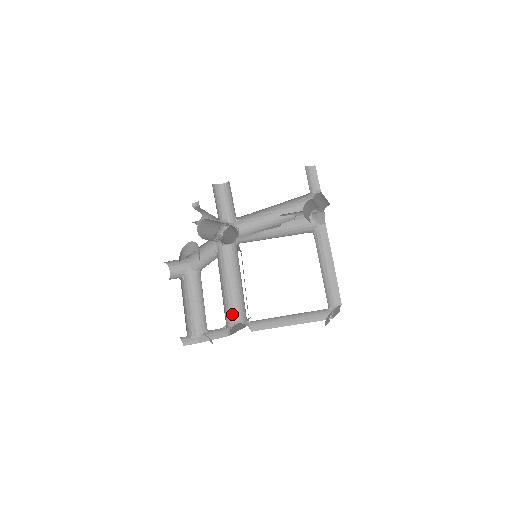
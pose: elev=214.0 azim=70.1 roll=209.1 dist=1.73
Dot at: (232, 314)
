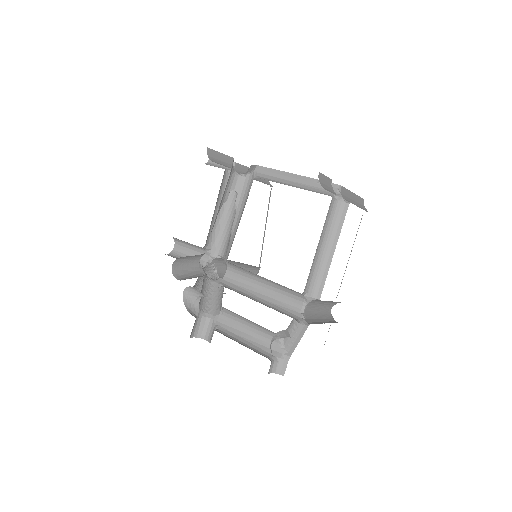
Dot at: (291, 309)
